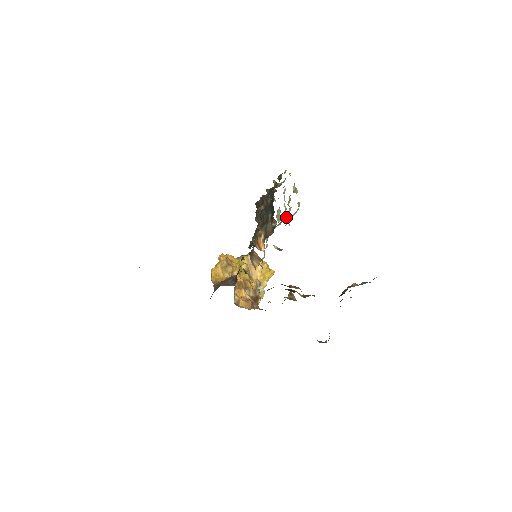
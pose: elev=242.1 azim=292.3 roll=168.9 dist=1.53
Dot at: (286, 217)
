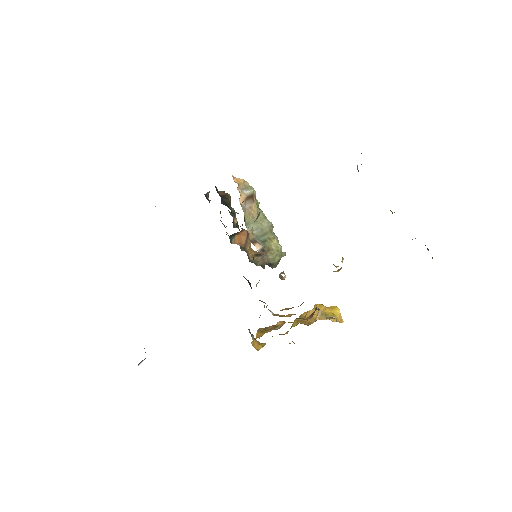
Dot at: (267, 224)
